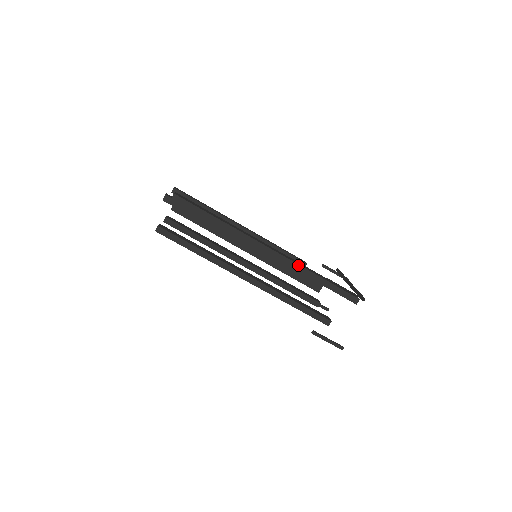
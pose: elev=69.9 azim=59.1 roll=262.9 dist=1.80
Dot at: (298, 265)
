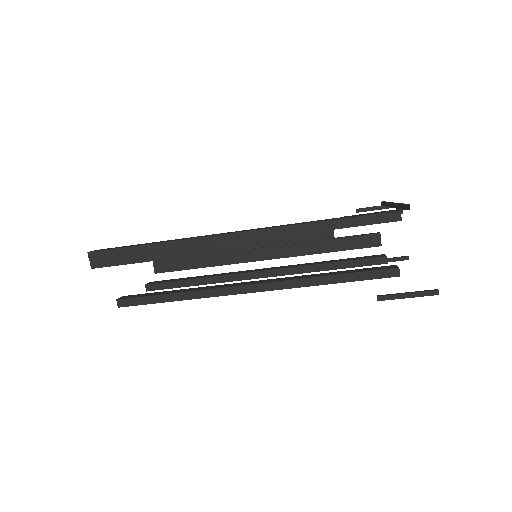
Dot at: (283, 227)
